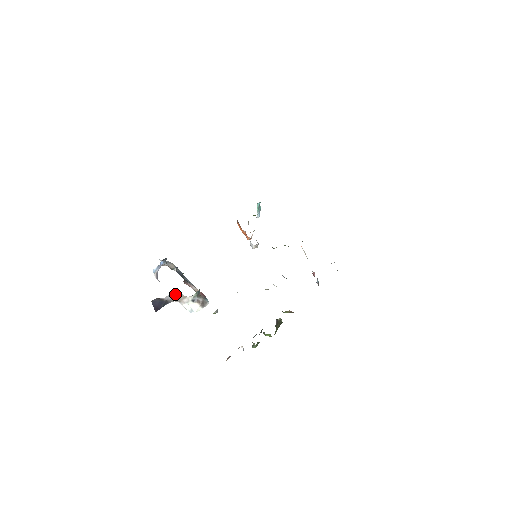
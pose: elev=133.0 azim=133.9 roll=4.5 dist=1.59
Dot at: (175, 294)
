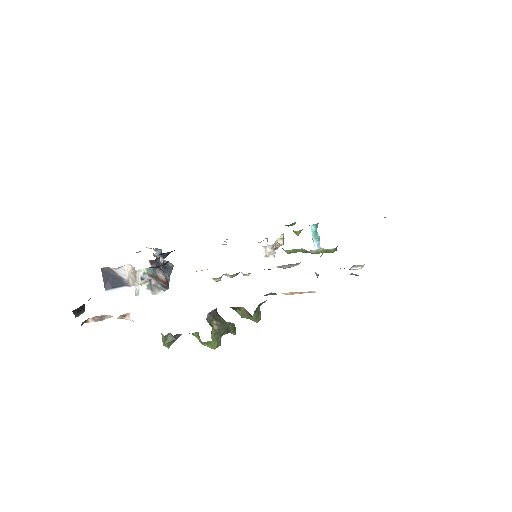
Dot at: (131, 271)
